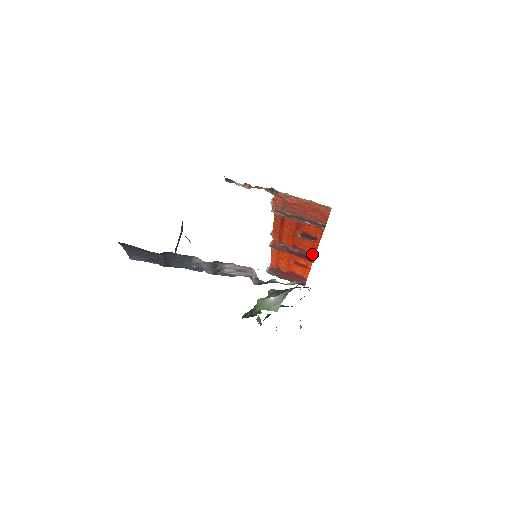
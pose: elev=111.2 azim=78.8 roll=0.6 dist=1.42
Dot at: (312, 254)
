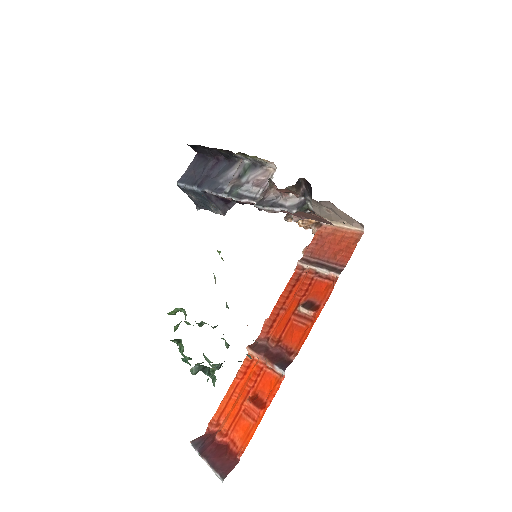
Dot at: (292, 355)
